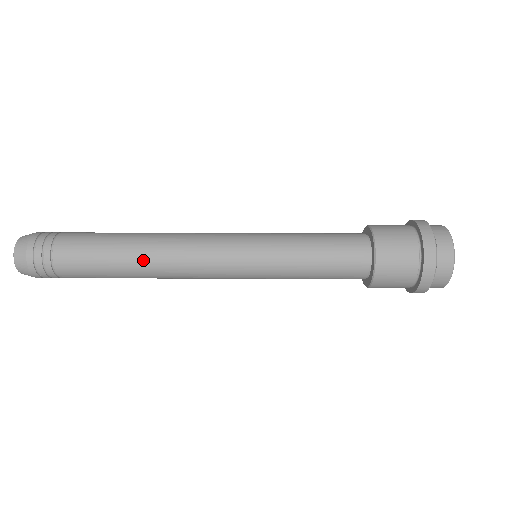
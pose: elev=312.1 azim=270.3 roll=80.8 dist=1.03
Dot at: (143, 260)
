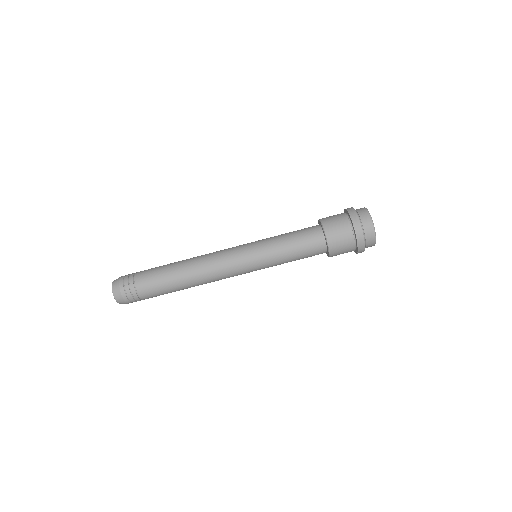
Dot at: (189, 276)
